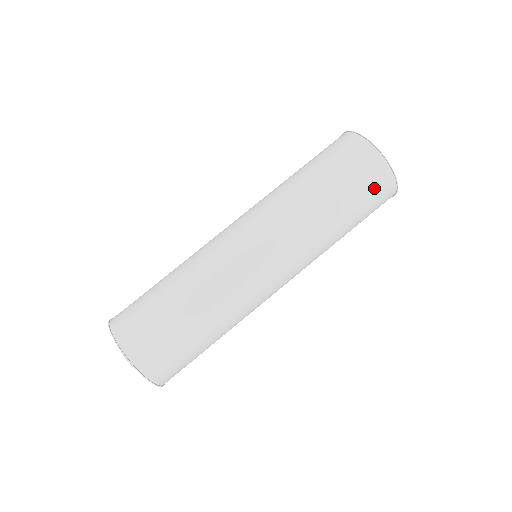
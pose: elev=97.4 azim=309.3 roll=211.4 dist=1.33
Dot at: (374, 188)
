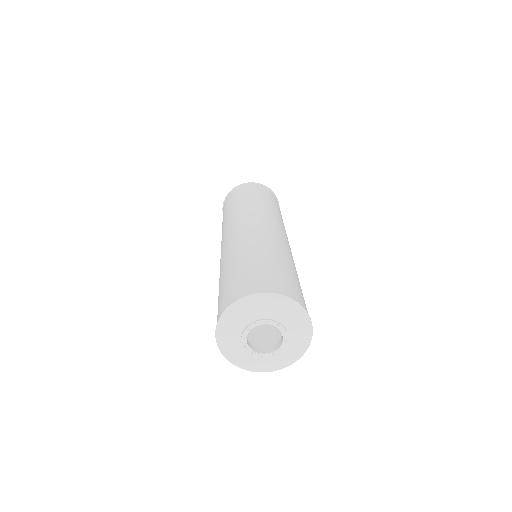
Dot at: (266, 192)
